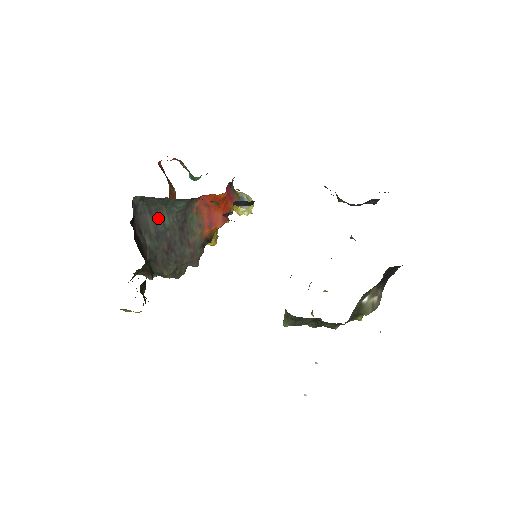
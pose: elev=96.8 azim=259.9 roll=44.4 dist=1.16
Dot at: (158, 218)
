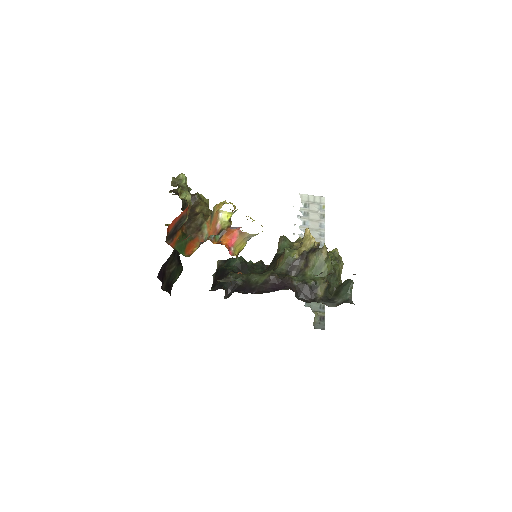
Dot at: occluded
